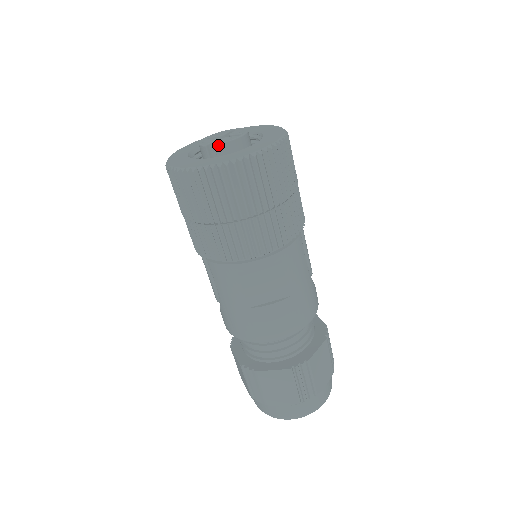
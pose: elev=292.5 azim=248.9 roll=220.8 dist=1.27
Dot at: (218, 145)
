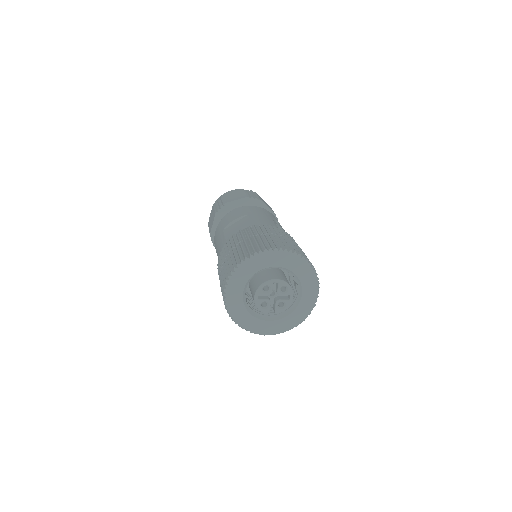
Dot at: occluded
